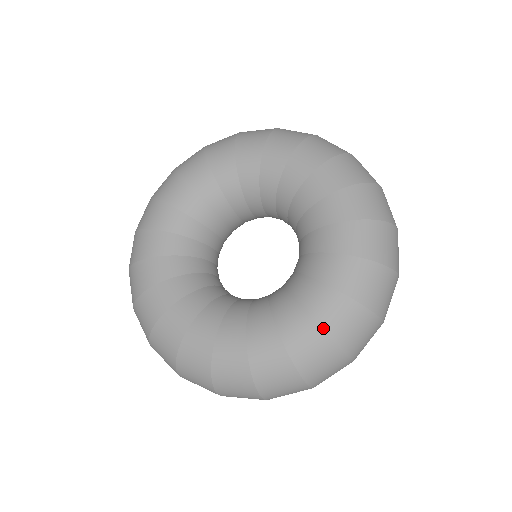
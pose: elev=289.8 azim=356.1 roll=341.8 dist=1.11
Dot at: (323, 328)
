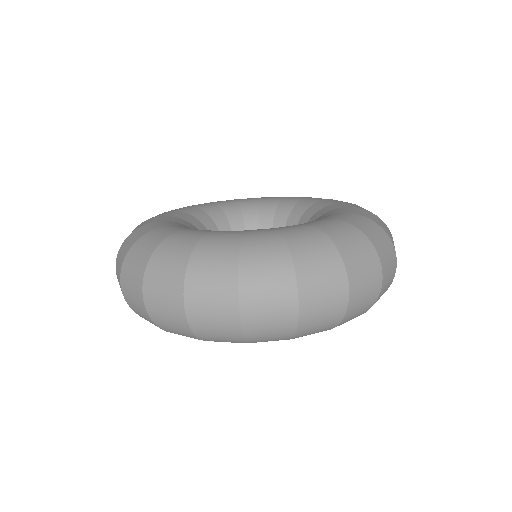
Dot at: (365, 209)
